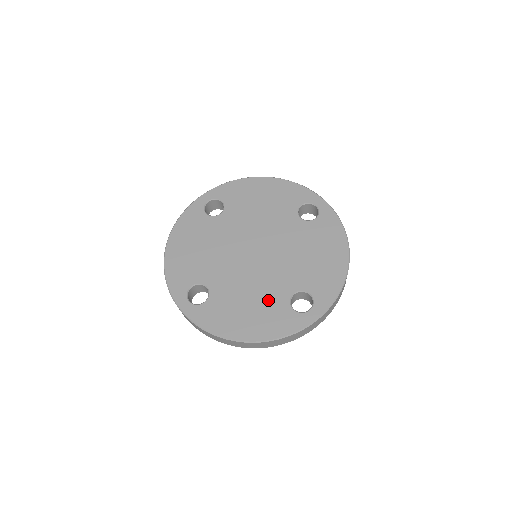
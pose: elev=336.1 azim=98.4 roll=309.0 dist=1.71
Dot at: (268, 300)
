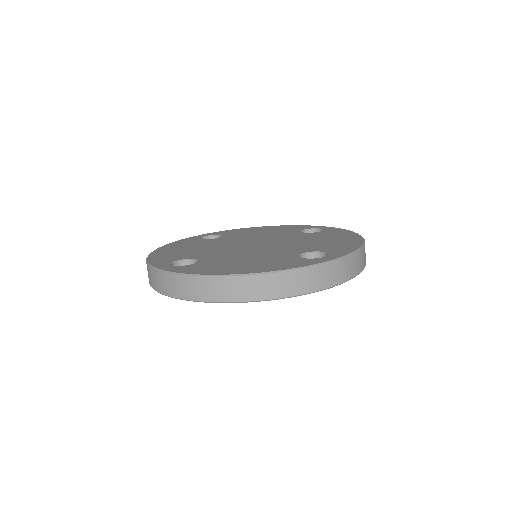
Dot at: (271, 257)
